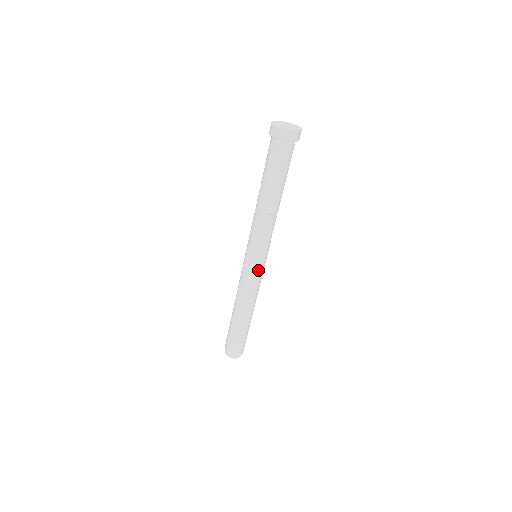
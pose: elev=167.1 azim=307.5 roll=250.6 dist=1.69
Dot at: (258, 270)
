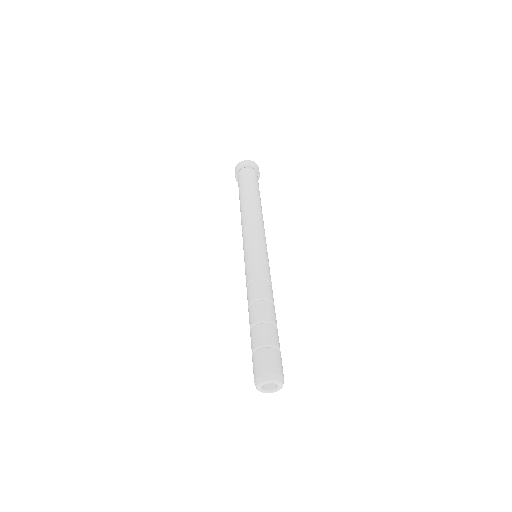
Dot at: (265, 258)
